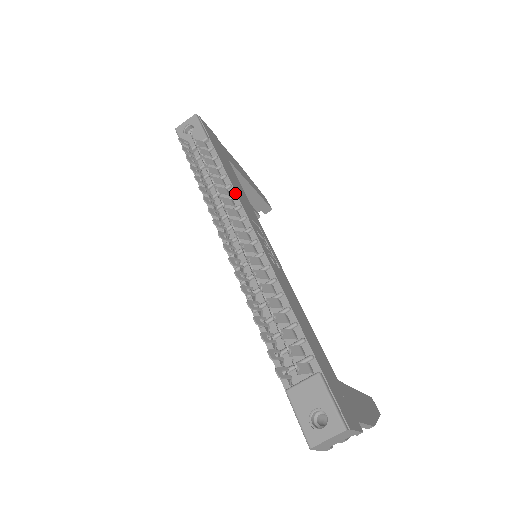
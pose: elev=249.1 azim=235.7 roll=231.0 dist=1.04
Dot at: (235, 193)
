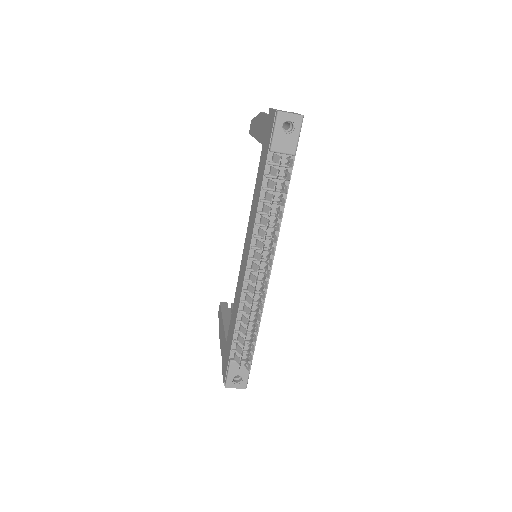
Dot at: (280, 225)
